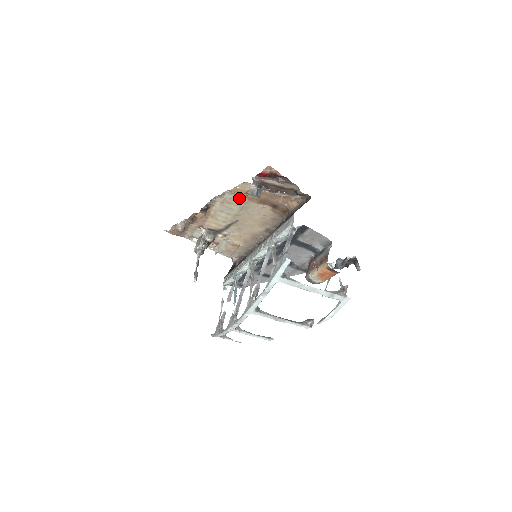
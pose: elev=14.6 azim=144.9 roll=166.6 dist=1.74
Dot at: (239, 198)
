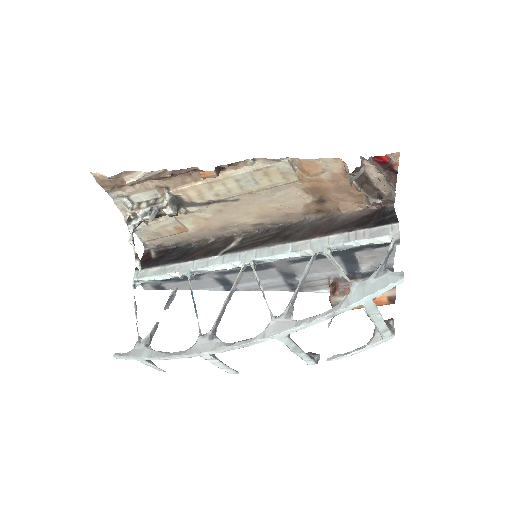
Dot at: (291, 173)
